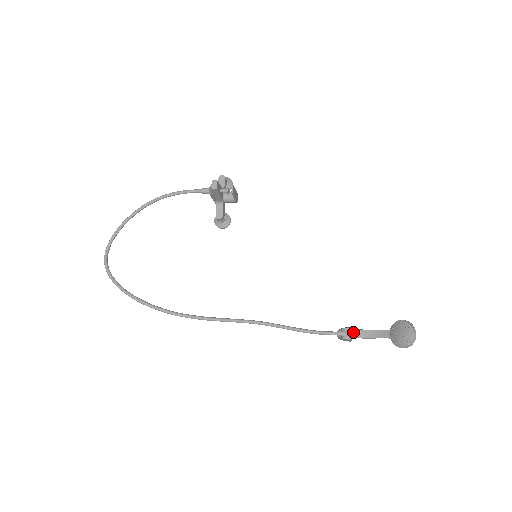
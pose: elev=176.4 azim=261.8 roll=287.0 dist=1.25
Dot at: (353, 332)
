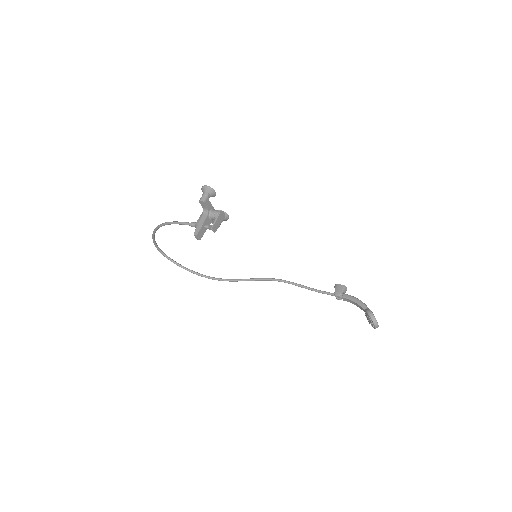
Dot at: (342, 298)
